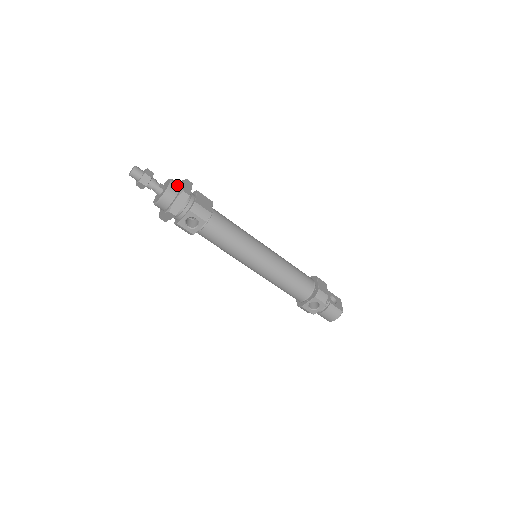
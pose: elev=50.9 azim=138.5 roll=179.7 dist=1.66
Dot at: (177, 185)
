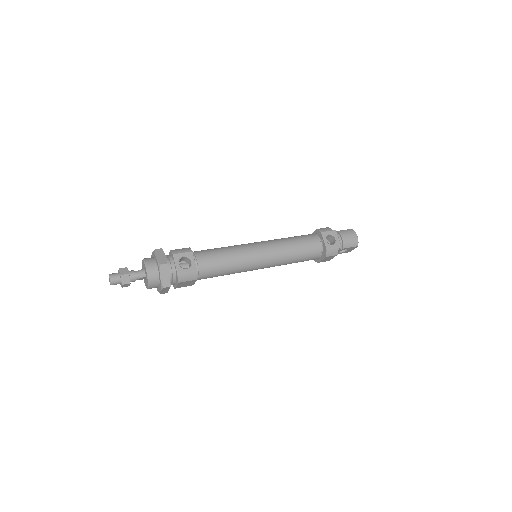
Dot at: occluded
